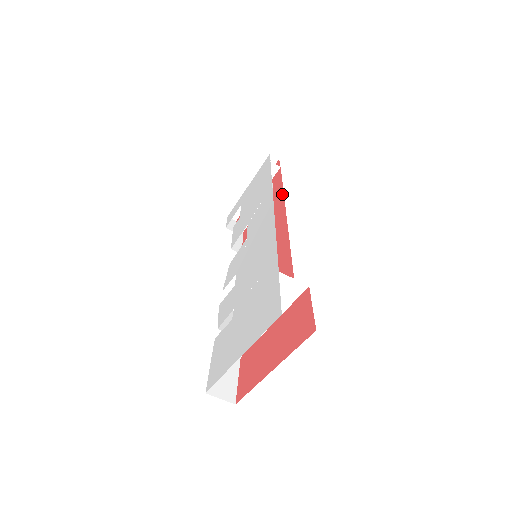
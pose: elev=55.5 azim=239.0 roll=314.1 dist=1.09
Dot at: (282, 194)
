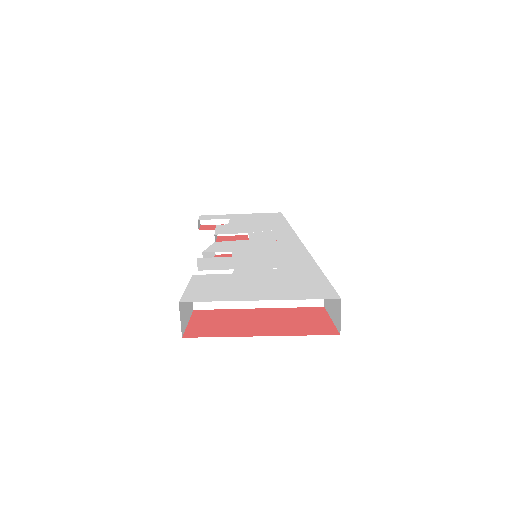
Dot at: occluded
